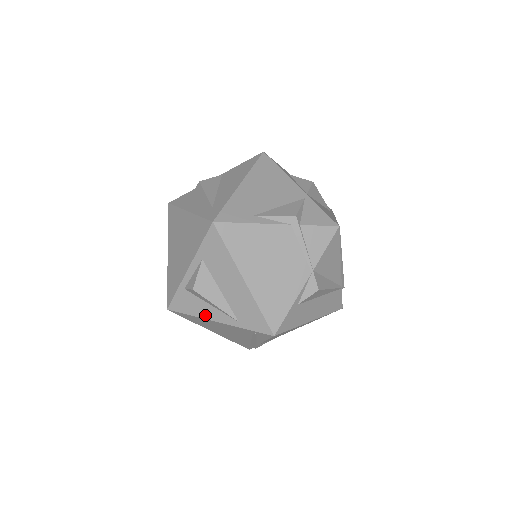
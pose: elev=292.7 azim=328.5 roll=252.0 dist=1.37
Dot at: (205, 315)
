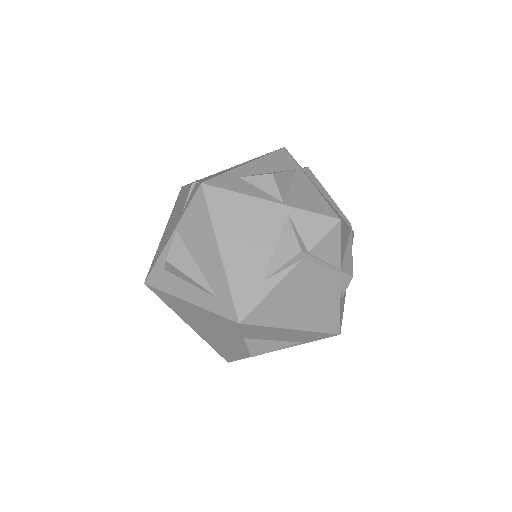
Dot at: occluded
